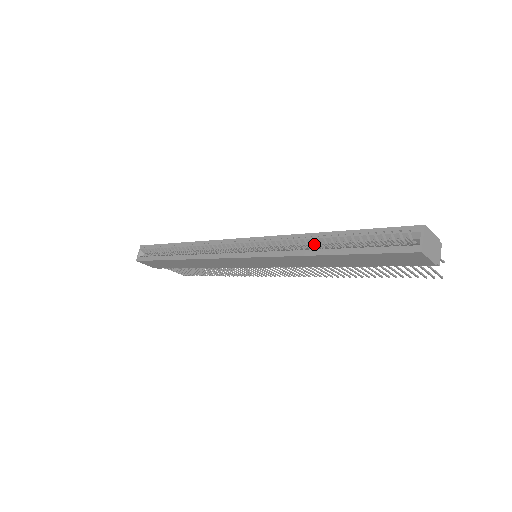
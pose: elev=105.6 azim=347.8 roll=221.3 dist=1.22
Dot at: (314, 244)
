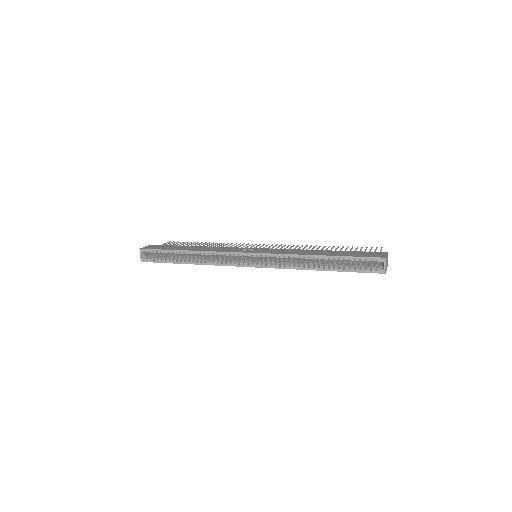
Dot at: occluded
